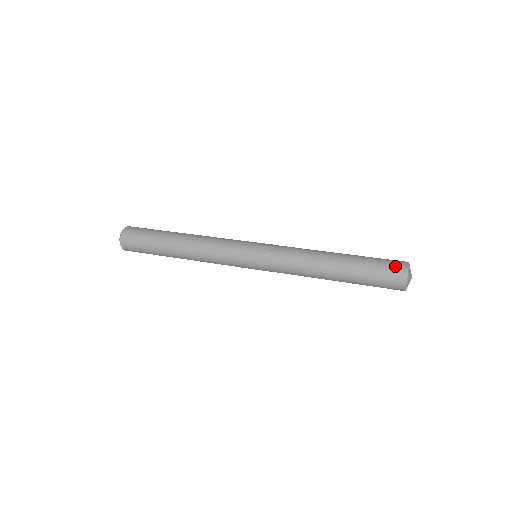
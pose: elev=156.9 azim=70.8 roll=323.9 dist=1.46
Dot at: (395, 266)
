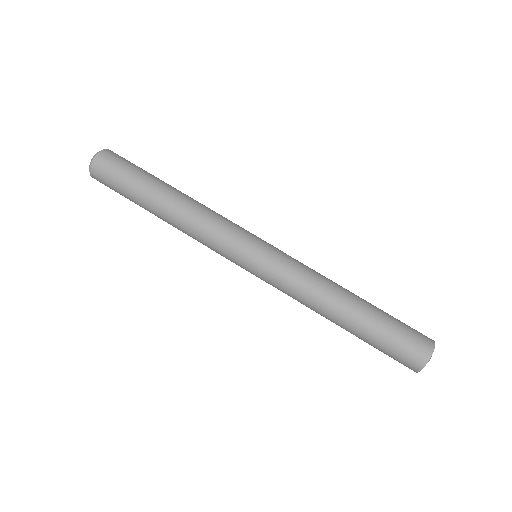
Dot at: occluded
